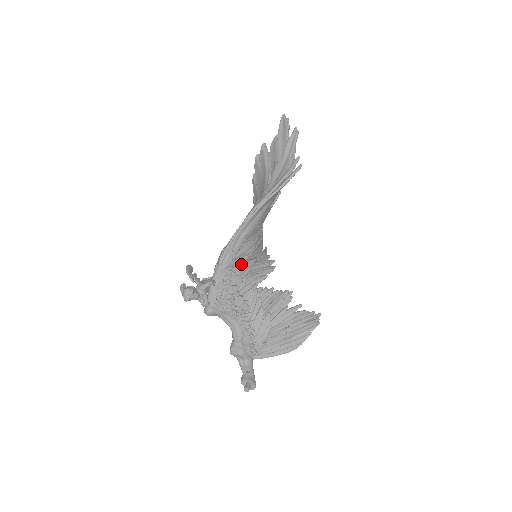
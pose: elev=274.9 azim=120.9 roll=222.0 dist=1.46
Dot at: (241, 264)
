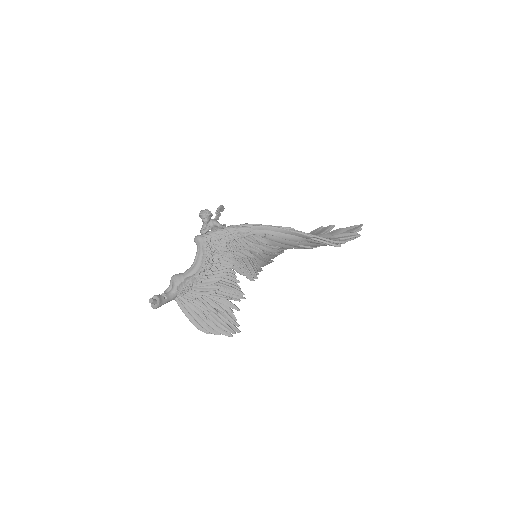
Dot at: (246, 244)
